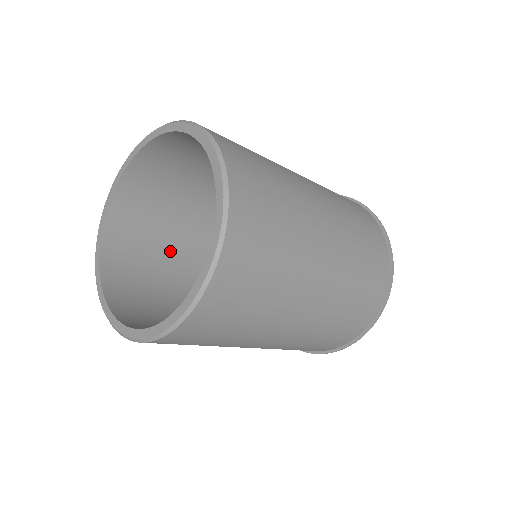
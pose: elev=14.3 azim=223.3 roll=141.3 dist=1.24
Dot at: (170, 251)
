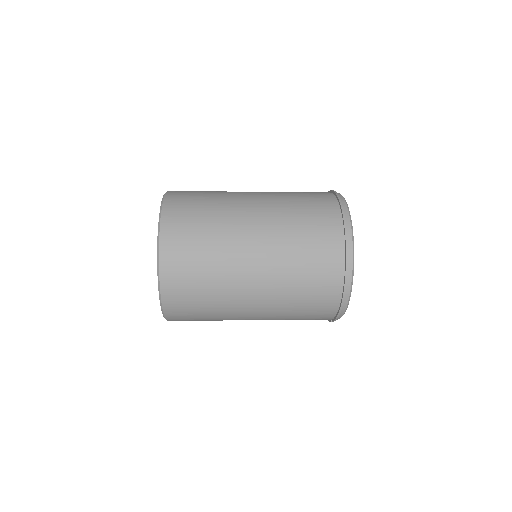
Dot at: occluded
